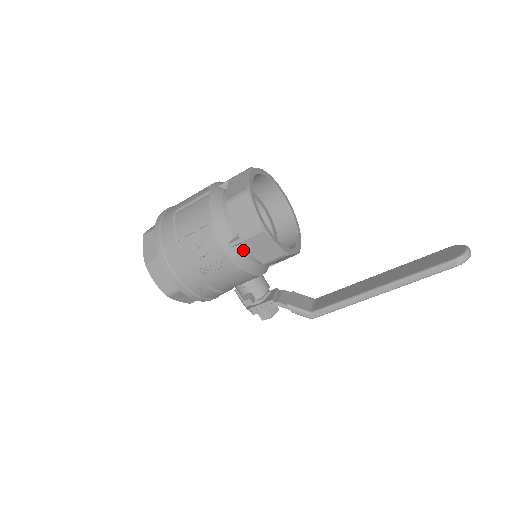
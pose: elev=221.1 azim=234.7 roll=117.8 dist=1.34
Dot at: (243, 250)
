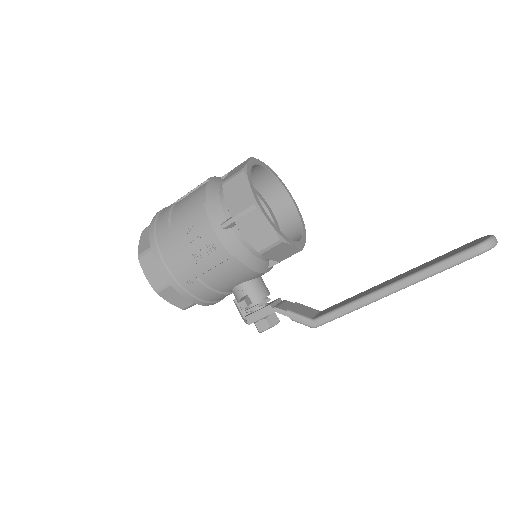
Dot at: (236, 234)
